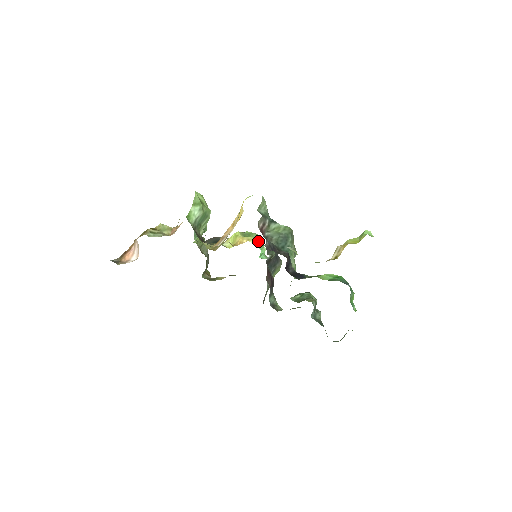
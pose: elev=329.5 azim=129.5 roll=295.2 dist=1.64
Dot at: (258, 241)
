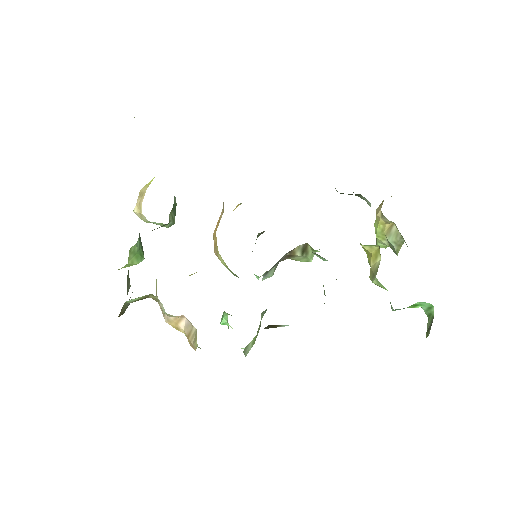
Dot at: occluded
